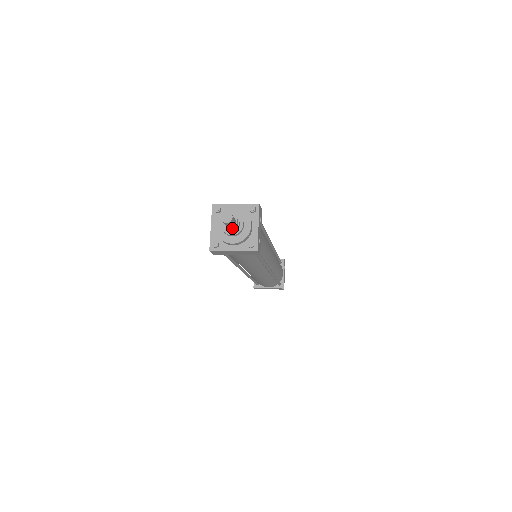
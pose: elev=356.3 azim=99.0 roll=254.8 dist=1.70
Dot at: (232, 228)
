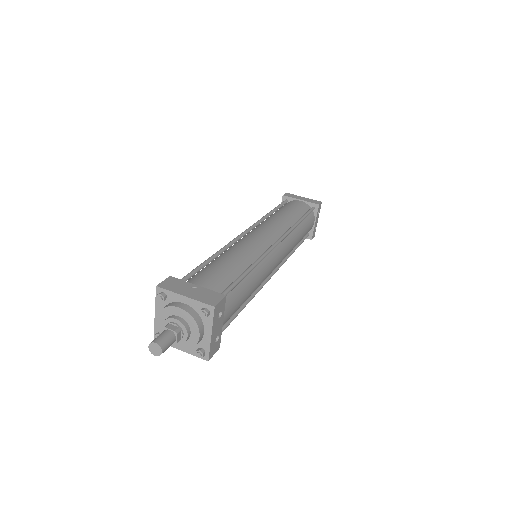
Dot at: occluded
